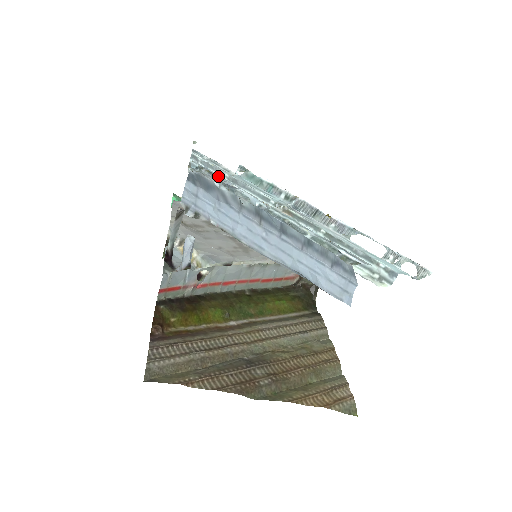
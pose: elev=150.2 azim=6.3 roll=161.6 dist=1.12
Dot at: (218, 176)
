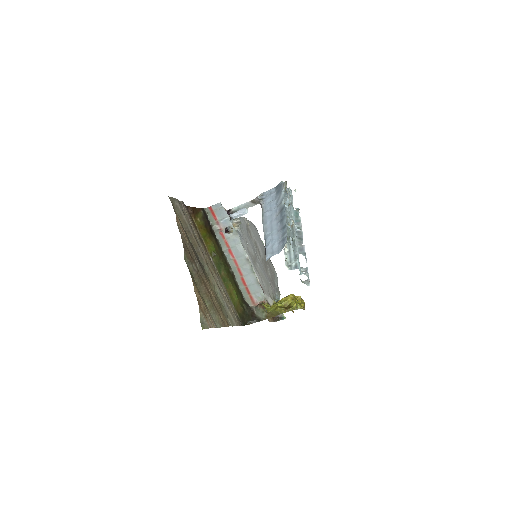
Dot at: occluded
